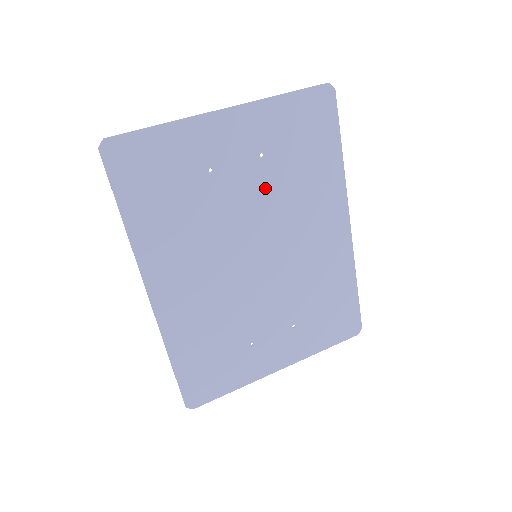
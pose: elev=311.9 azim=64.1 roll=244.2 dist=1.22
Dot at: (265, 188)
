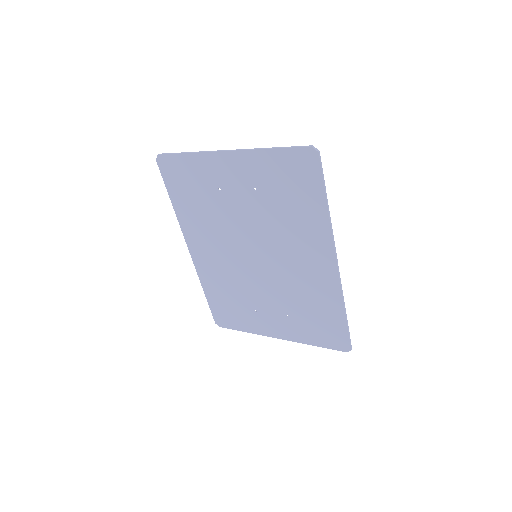
Dot at: (259, 213)
